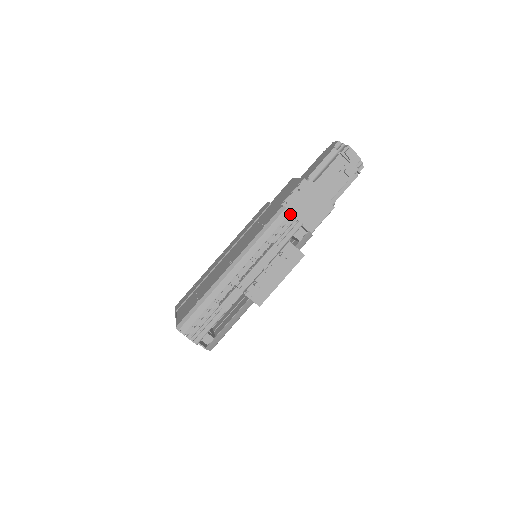
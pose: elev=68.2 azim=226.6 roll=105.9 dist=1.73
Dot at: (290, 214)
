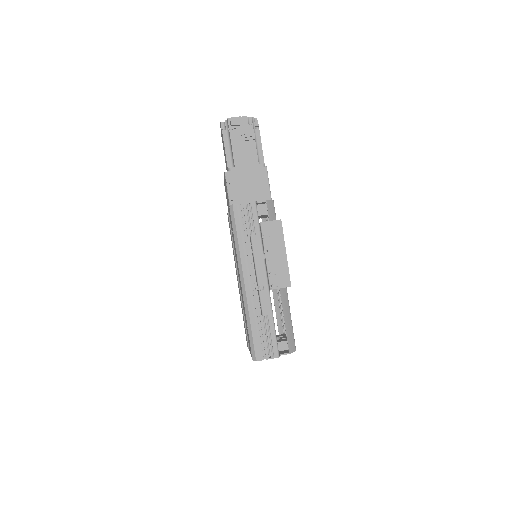
Dot at: (240, 205)
